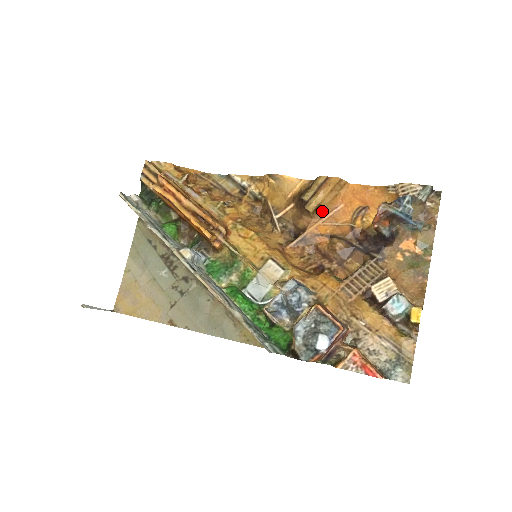
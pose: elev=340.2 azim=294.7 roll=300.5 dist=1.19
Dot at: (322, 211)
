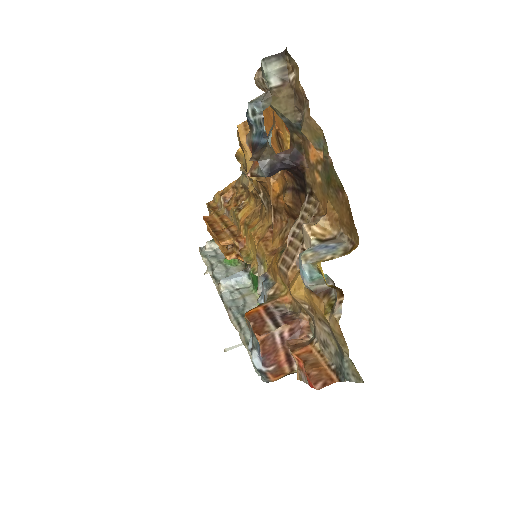
Dot at: occluded
